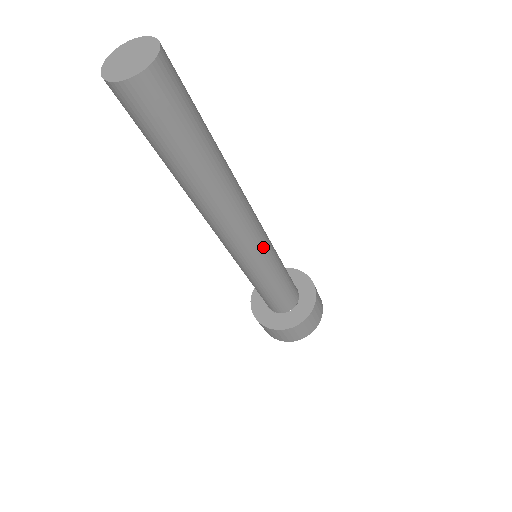
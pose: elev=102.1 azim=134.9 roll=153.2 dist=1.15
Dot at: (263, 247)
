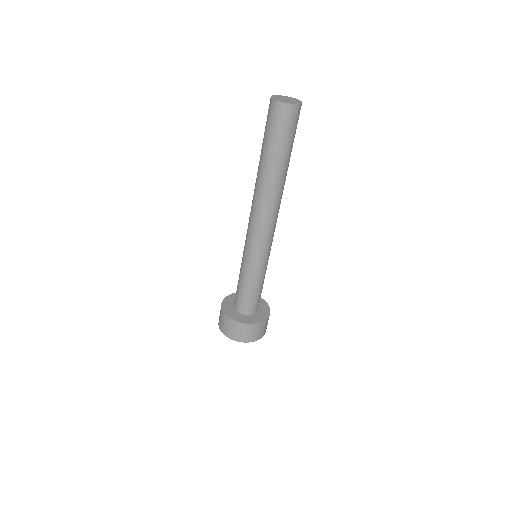
Dot at: (261, 247)
